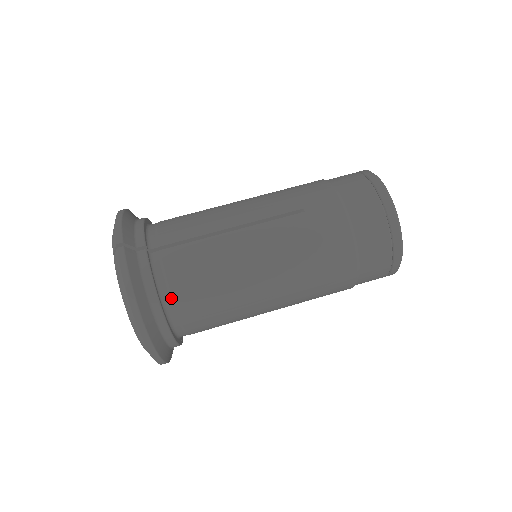
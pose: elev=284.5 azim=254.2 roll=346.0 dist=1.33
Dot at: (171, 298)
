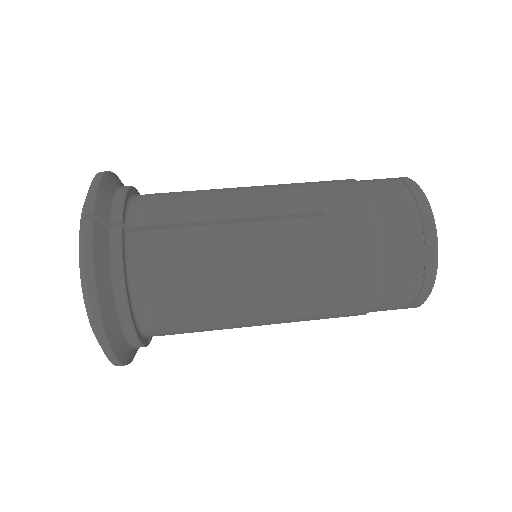
Dot at: (142, 292)
